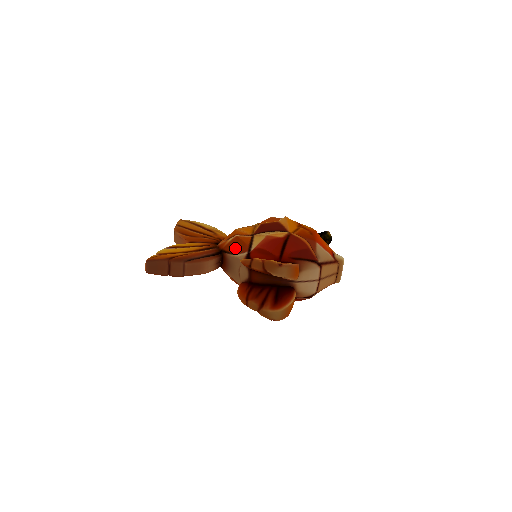
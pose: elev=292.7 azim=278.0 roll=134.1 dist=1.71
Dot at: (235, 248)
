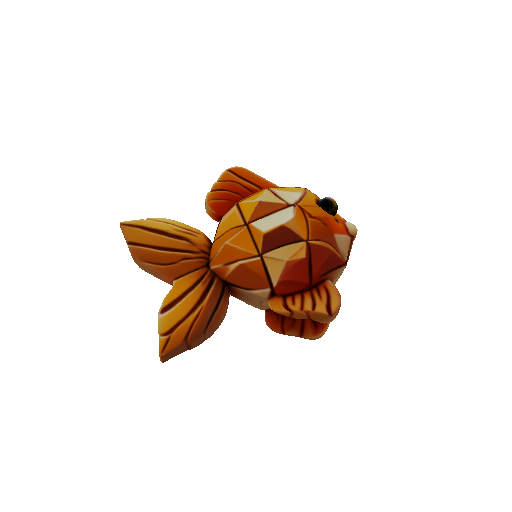
Dot at: (247, 281)
